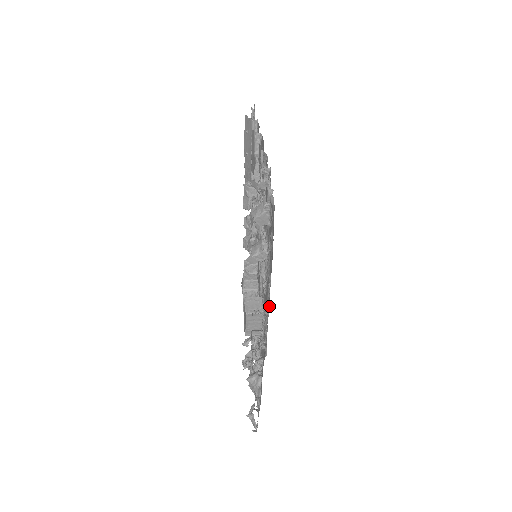
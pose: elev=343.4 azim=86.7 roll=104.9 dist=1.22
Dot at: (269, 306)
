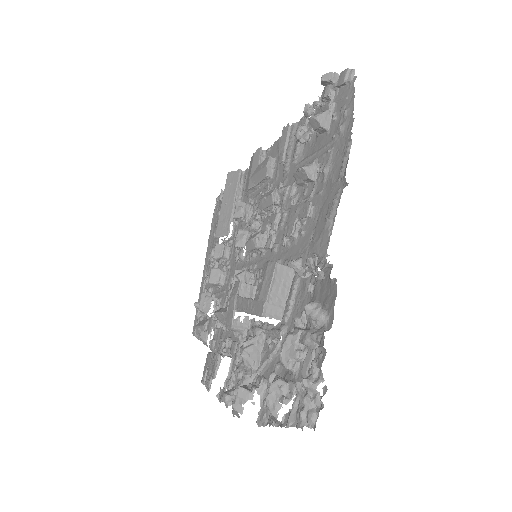
Dot at: (340, 189)
